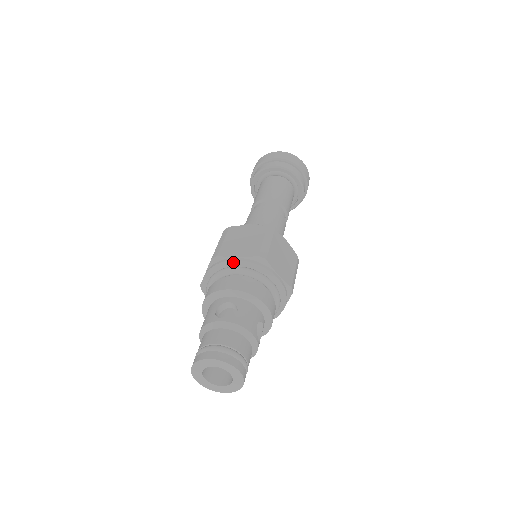
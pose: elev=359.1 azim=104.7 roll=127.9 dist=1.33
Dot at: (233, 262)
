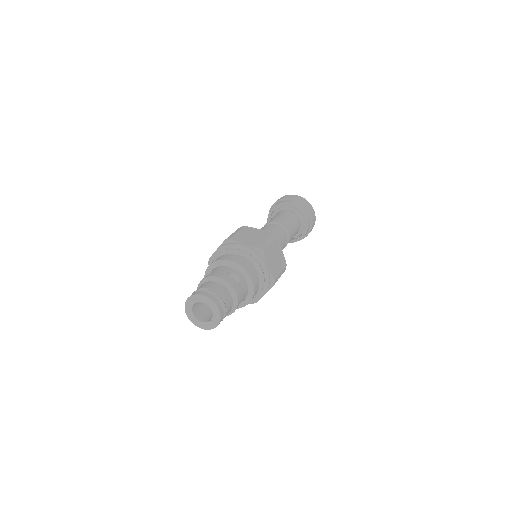
Dot at: (215, 254)
